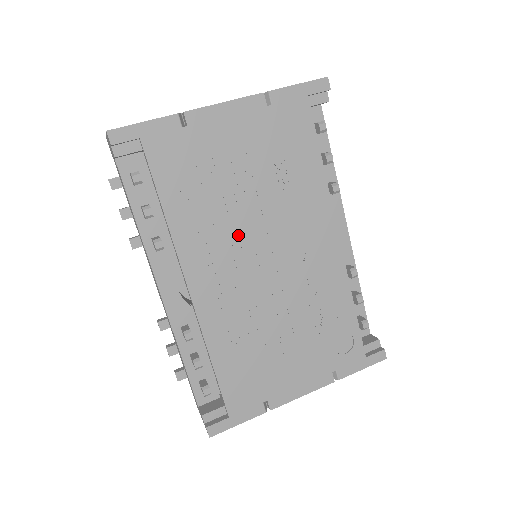
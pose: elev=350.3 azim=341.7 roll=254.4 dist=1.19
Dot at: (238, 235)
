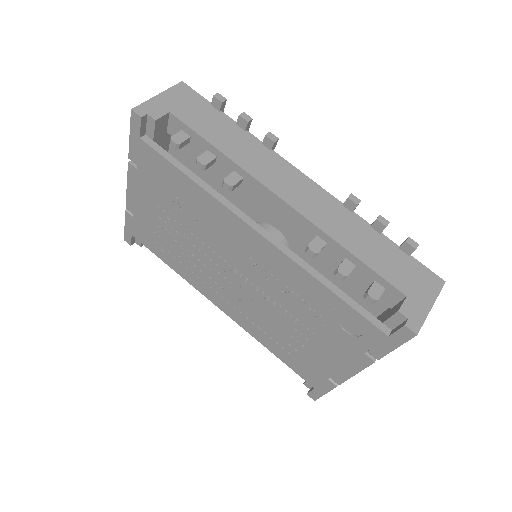
Dot at: (207, 265)
